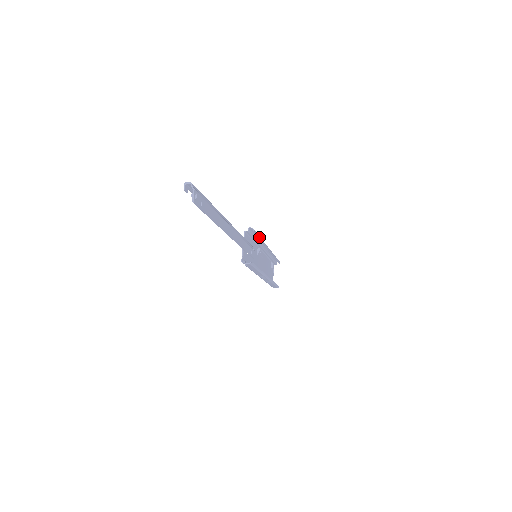
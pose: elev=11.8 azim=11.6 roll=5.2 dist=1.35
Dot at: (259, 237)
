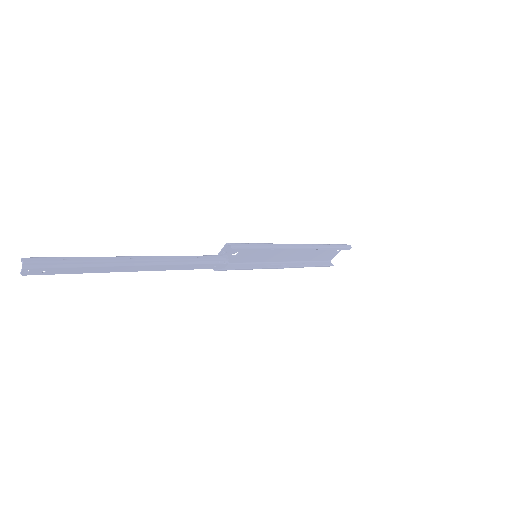
Dot at: (257, 248)
